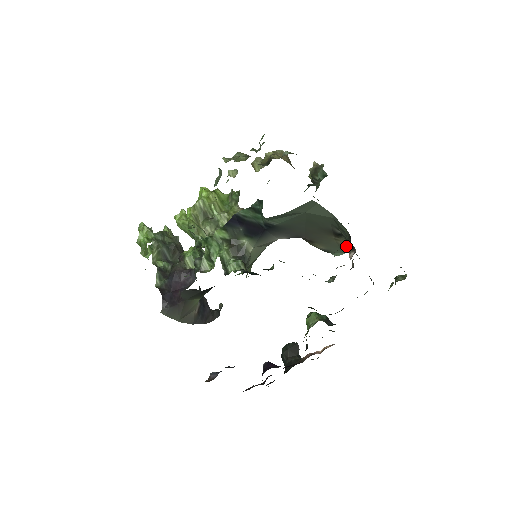
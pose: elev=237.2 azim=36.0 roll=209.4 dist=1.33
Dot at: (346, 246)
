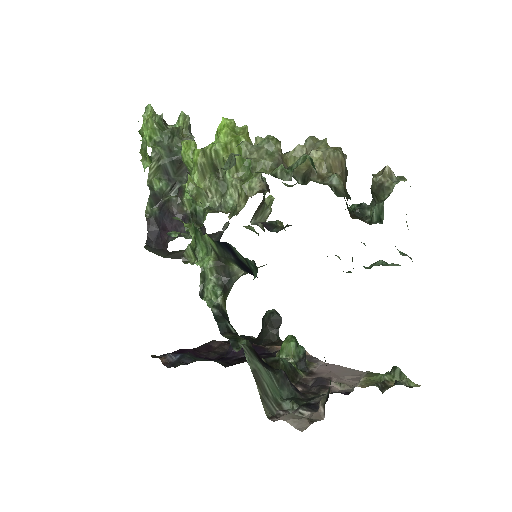
Dot at: occluded
